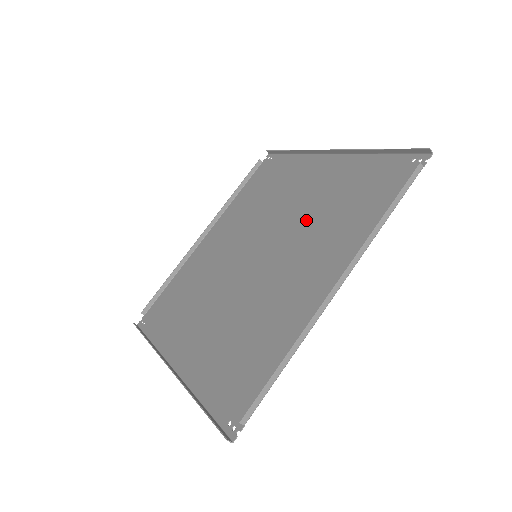
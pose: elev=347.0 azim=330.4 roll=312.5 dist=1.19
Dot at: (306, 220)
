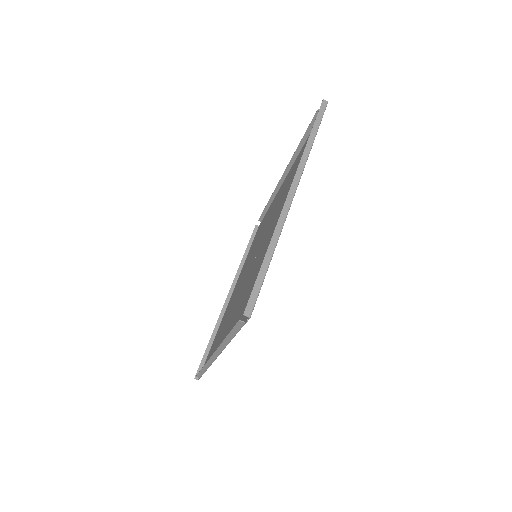
Dot at: (257, 263)
